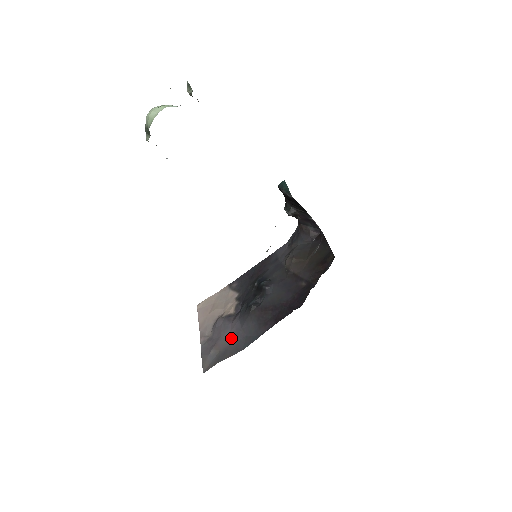
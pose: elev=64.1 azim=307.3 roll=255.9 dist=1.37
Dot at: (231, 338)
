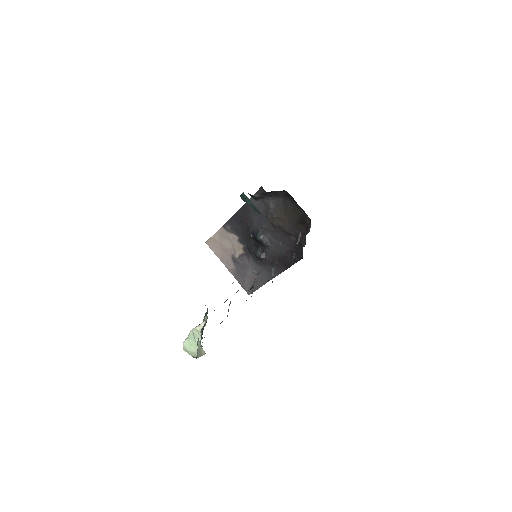
Dot at: (255, 273)
